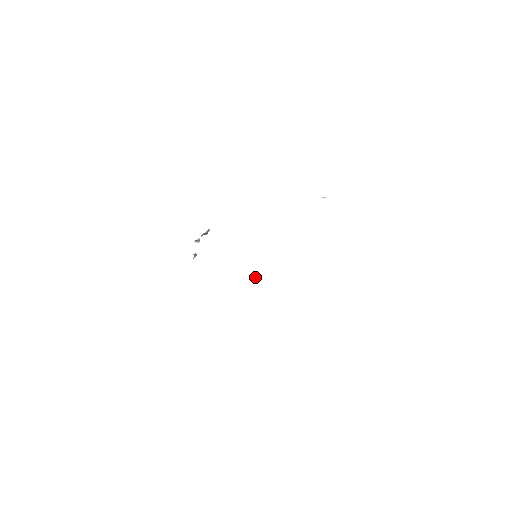
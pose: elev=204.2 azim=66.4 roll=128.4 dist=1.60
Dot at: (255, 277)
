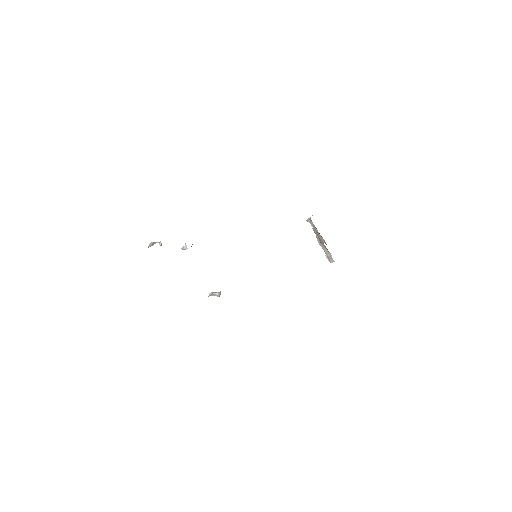
Dot at: (219, 294)
